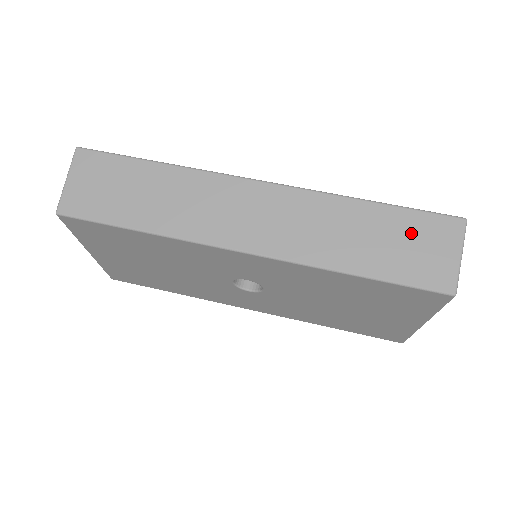
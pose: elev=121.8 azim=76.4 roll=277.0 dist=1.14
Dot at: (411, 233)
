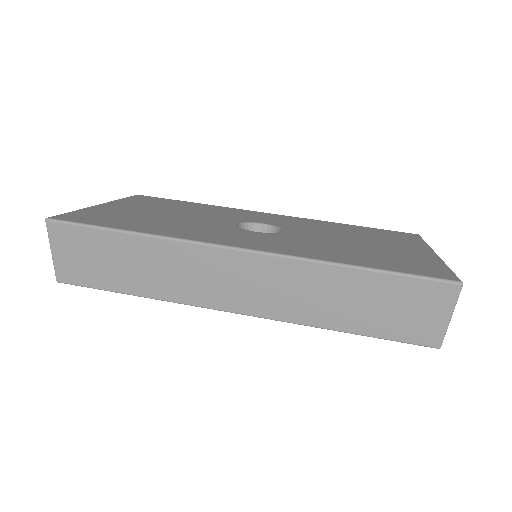
Dot at: (400, 298)
